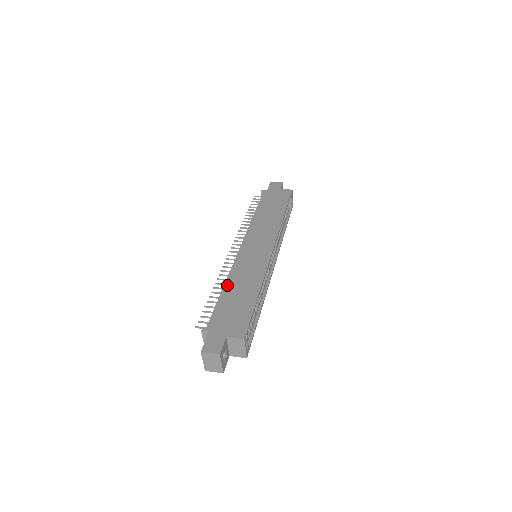
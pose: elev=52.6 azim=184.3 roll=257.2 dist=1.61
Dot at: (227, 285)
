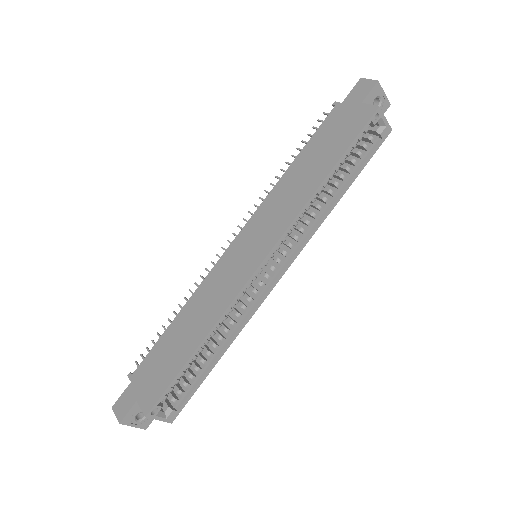
Dot at: (182, 312)
